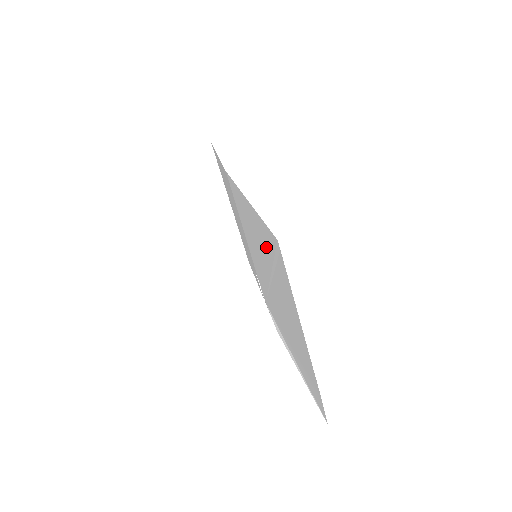
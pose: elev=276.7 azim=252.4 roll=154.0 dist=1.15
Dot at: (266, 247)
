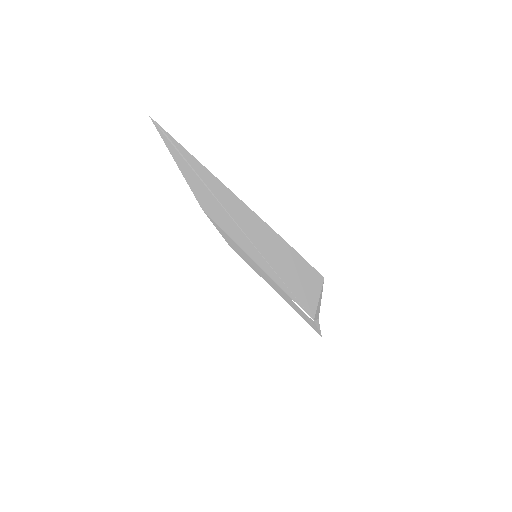
Dot at: (194, 176)
